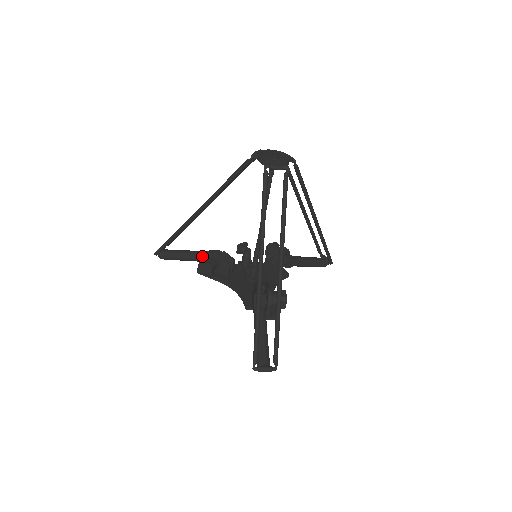
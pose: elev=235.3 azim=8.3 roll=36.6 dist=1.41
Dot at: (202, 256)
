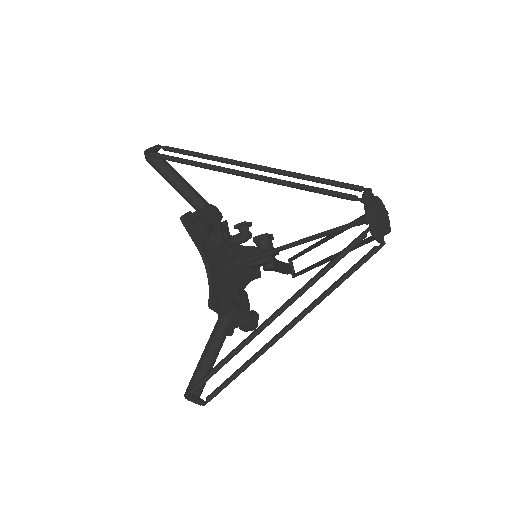
Dot at: (199, 205)
